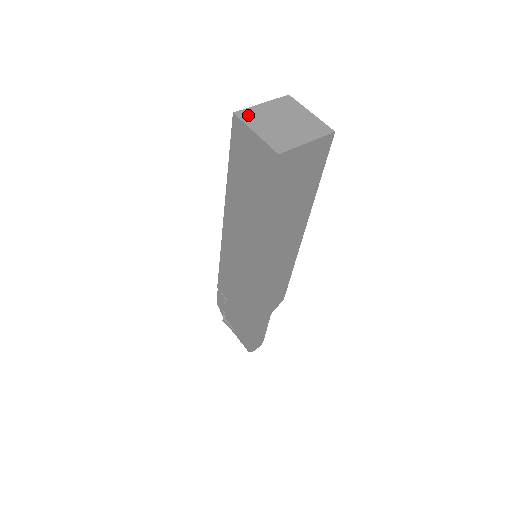
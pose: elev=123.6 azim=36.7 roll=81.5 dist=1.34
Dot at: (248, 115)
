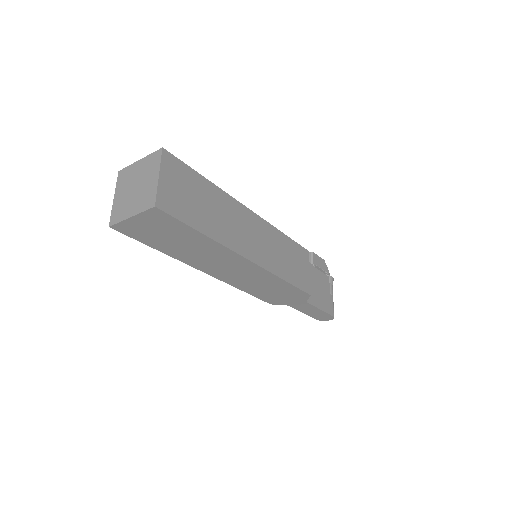
Dot at: (123, 175)
